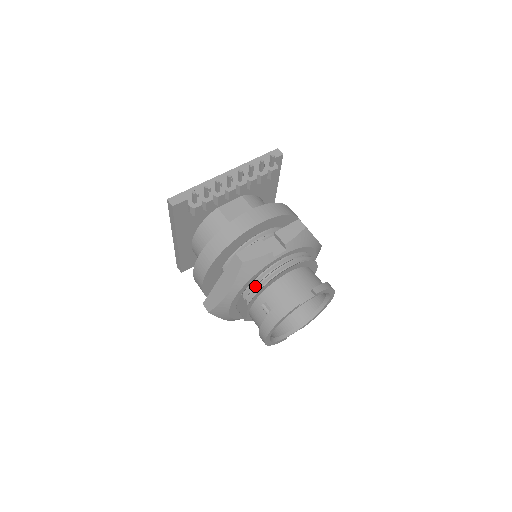
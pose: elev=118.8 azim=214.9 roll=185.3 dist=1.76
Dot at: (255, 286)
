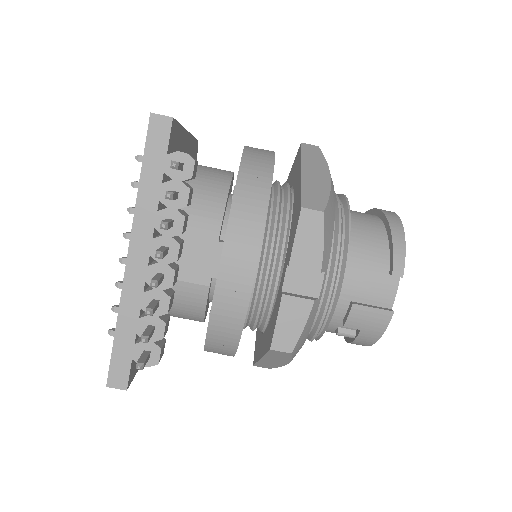
Dot at: (314, 330)
